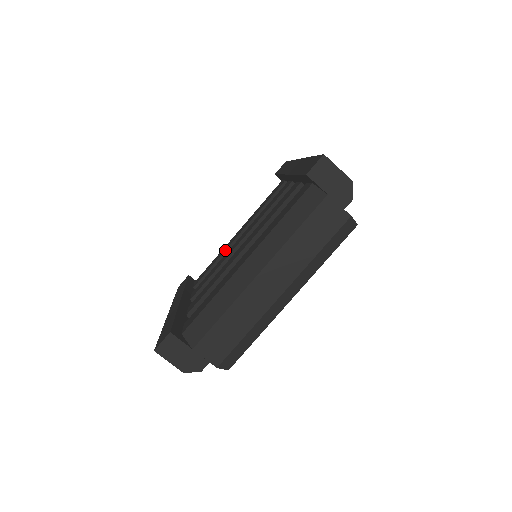
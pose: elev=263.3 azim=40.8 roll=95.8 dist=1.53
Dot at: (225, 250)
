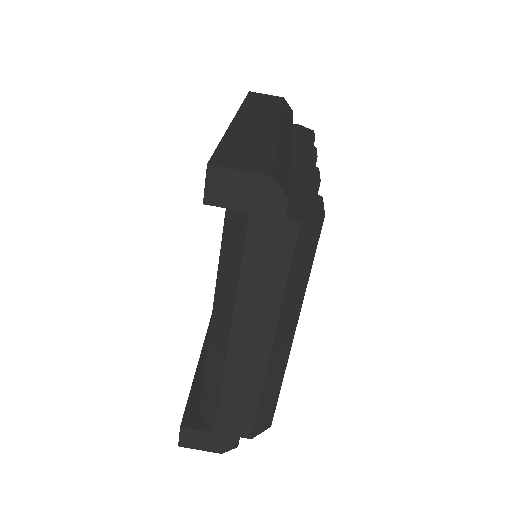
Dot at: occluded
